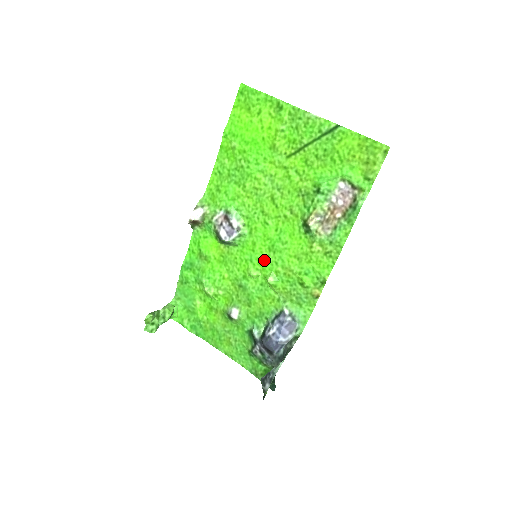
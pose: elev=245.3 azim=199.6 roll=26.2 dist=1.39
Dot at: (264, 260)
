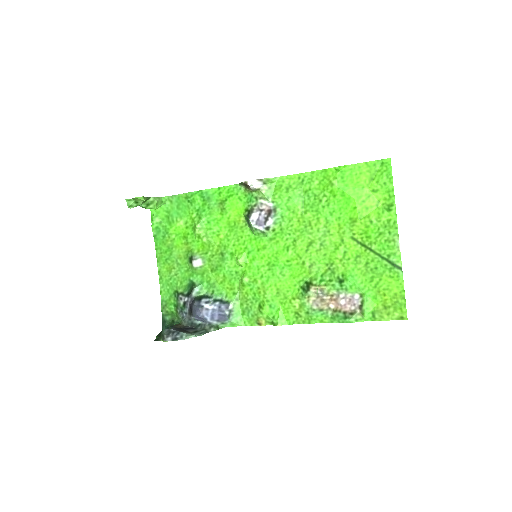
Dot at: (257, 264)
